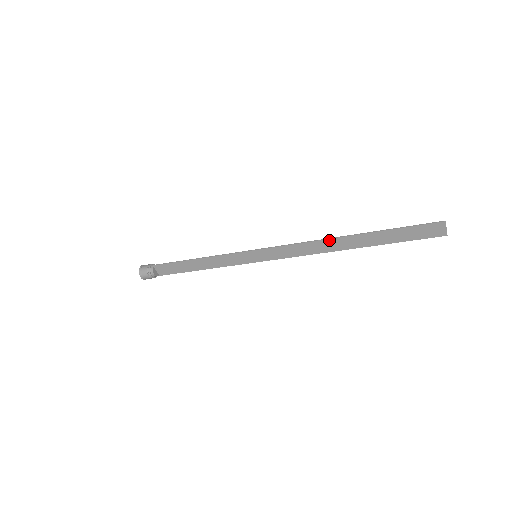
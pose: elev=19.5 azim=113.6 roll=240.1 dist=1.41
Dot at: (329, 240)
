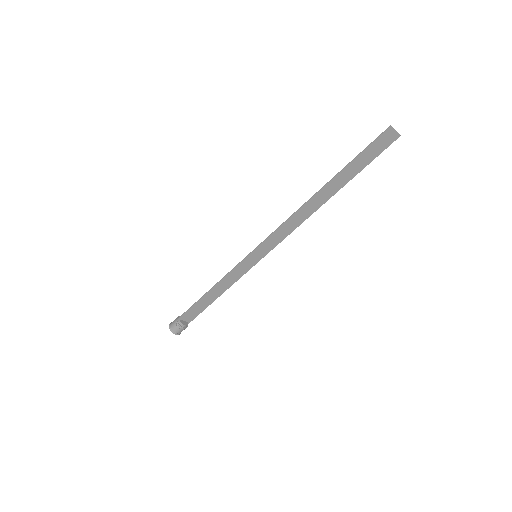
Dot at: (306, 204)
